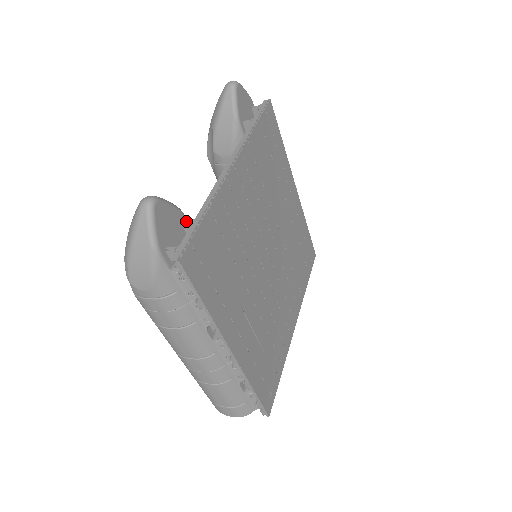
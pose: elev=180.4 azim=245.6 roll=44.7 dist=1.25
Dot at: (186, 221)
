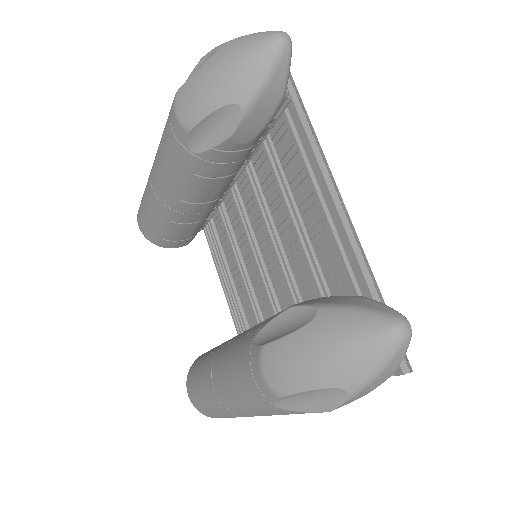
Dot at: occluded
